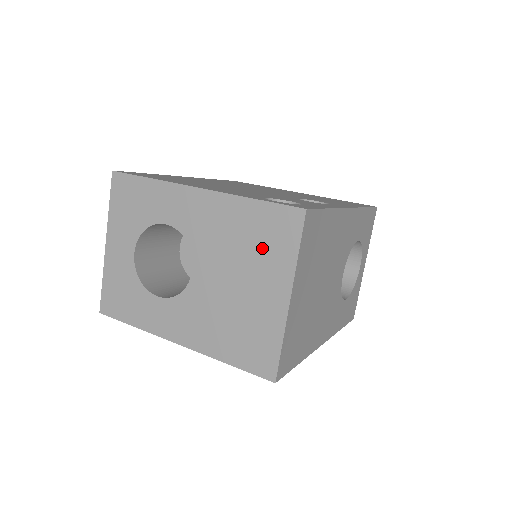
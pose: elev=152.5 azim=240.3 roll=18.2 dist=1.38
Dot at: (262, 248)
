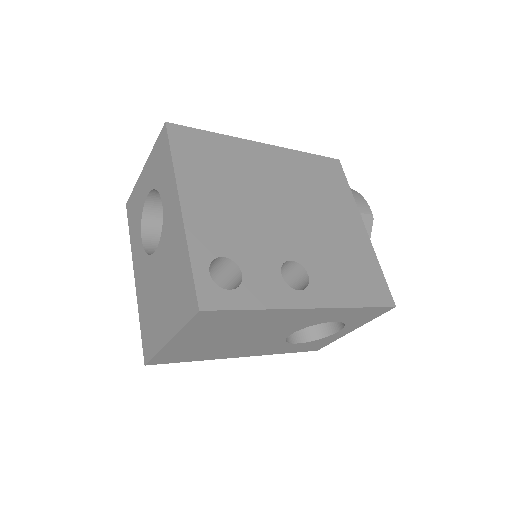
Dot at: (177, 294)
